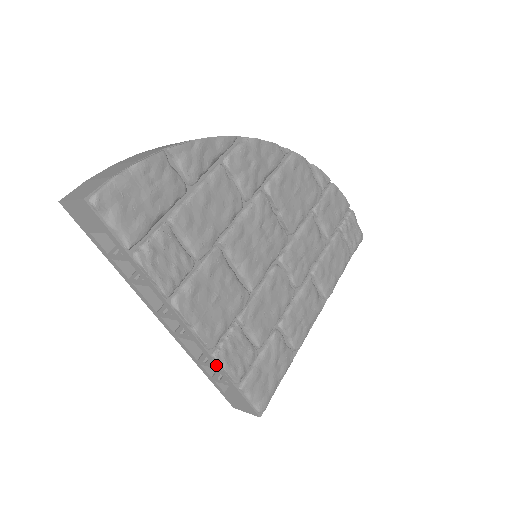
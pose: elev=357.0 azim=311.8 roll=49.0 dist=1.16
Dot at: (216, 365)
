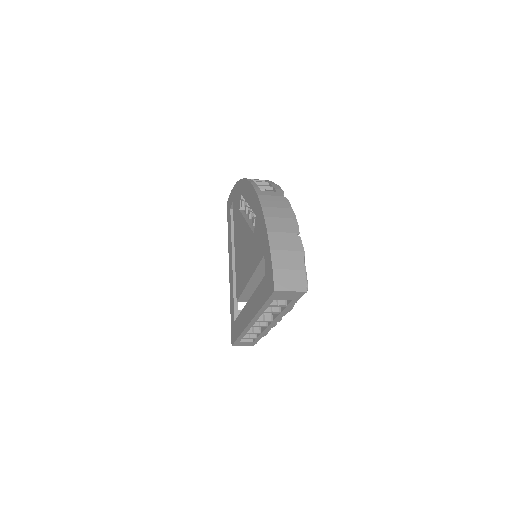
Dot at: (264, 333)
